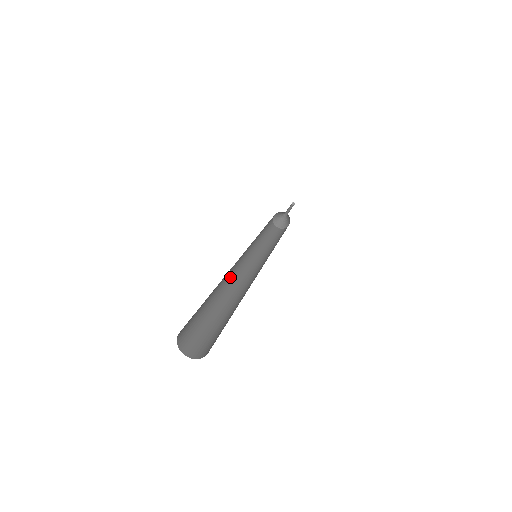
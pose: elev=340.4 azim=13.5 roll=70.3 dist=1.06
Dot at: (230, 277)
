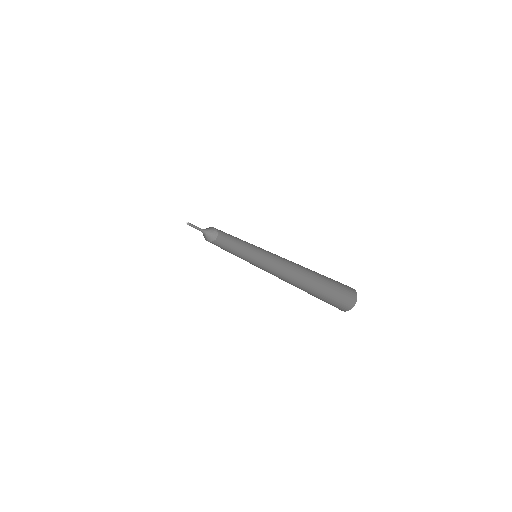
Dot at: occluded
